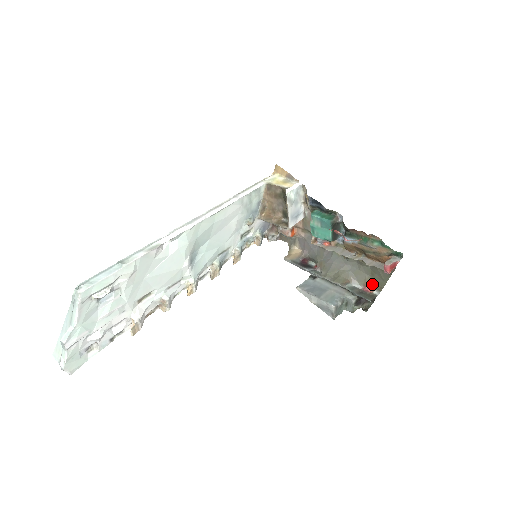
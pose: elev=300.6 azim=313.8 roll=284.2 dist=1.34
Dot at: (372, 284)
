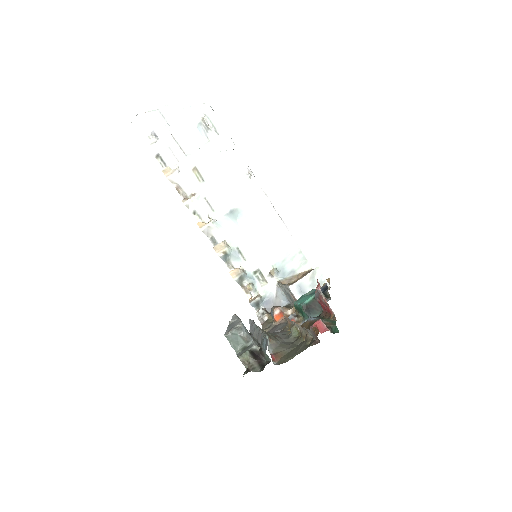
Dot at: (281, 357)
